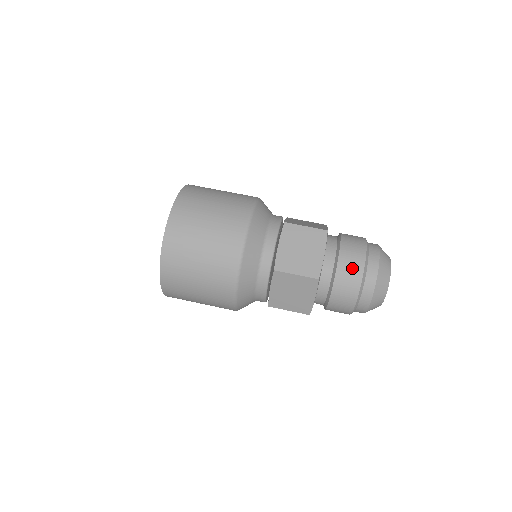
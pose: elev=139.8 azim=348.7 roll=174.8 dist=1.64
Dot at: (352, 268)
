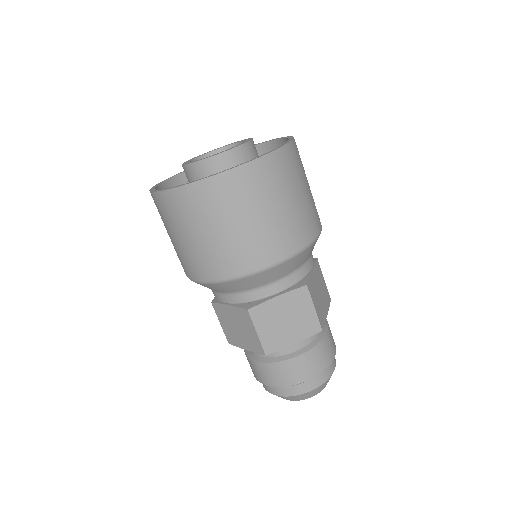
Dot at: (296, 373)
